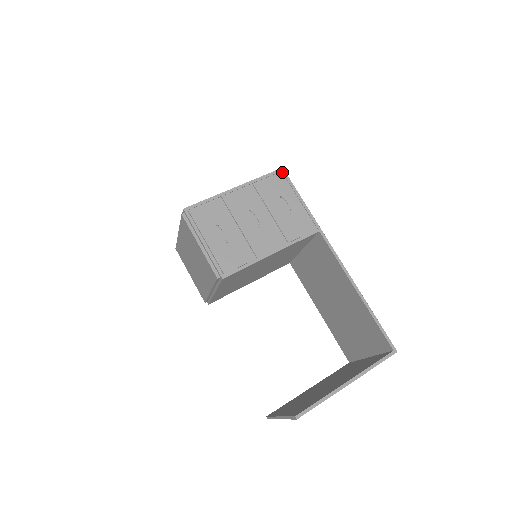
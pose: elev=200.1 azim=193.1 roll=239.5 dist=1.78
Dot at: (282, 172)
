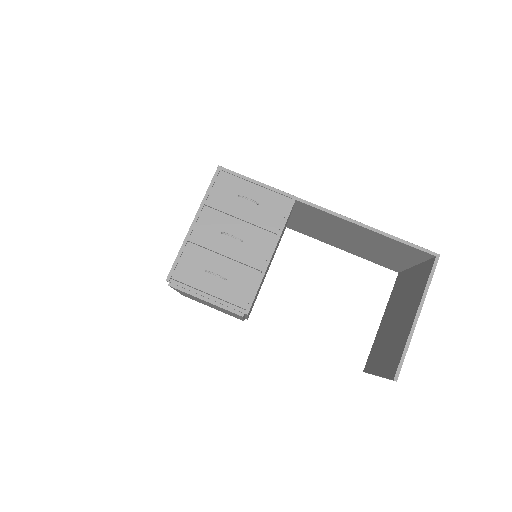
Dot at: (221, 170)
